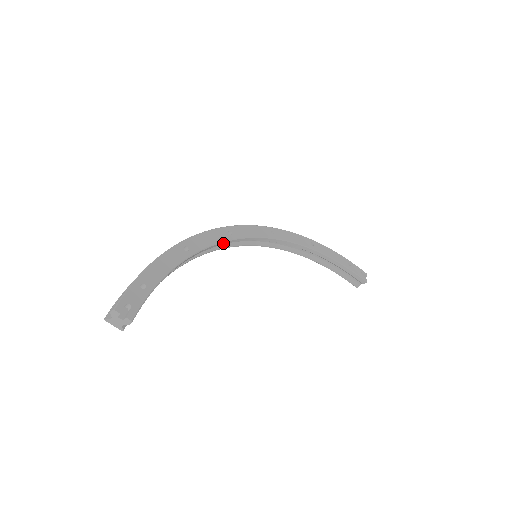
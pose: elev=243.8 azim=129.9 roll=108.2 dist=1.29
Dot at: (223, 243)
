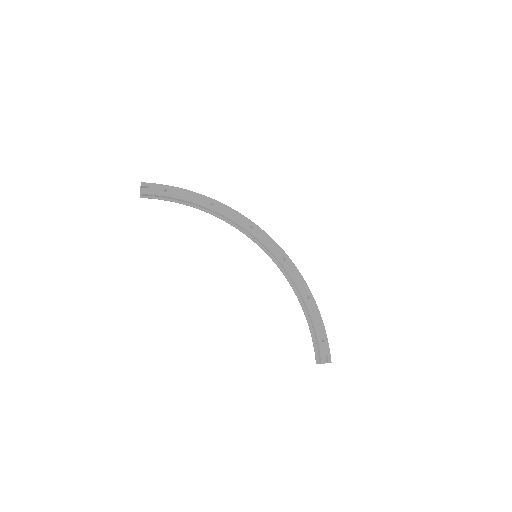
Dot at: (241, 227)
